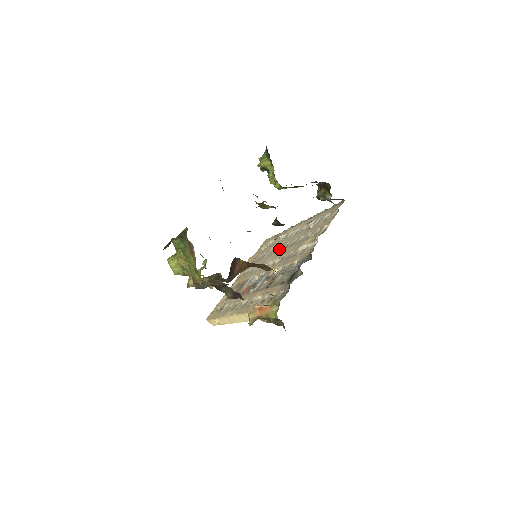
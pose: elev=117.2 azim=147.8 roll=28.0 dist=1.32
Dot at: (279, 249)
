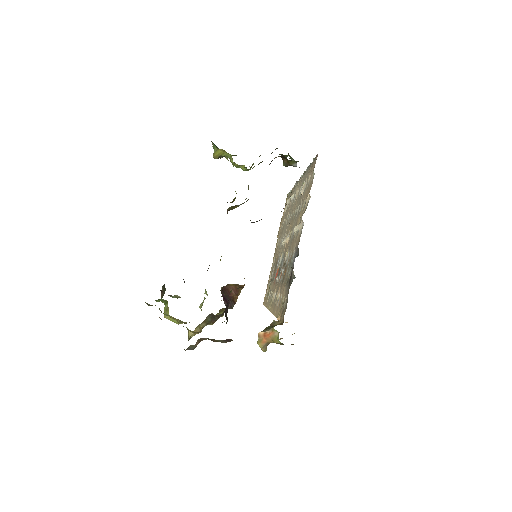
Dot at: (290, 218)
